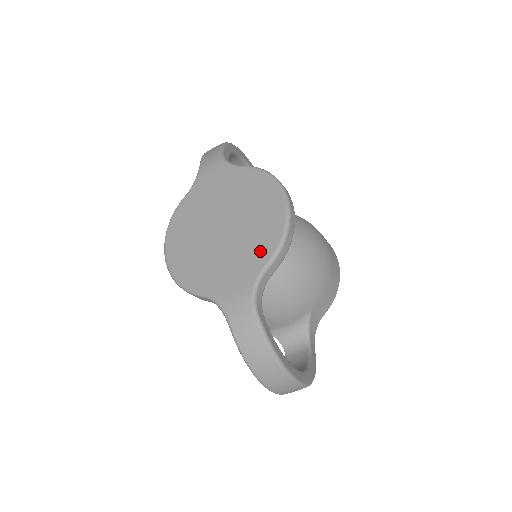
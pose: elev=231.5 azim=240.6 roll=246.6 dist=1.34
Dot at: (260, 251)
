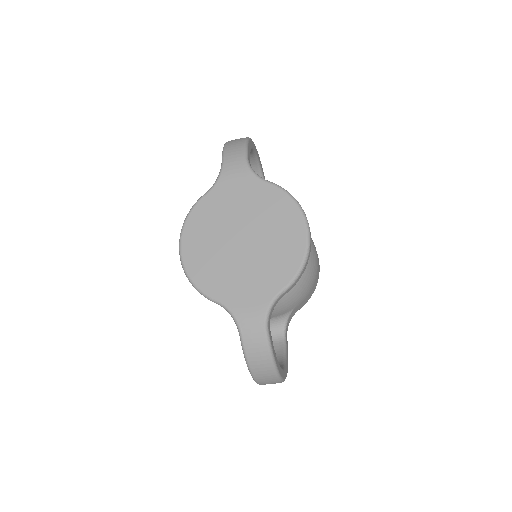
Dot at: (278, 275)
